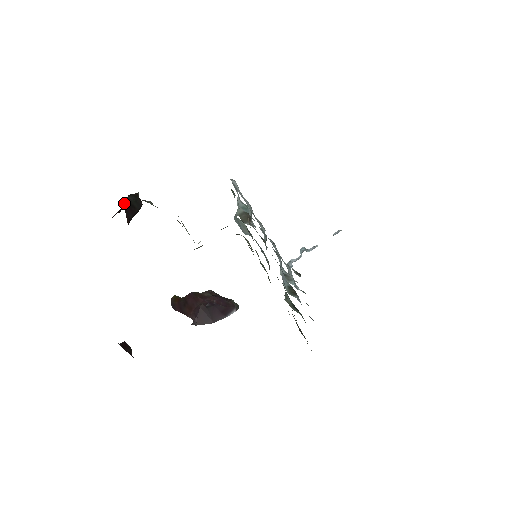
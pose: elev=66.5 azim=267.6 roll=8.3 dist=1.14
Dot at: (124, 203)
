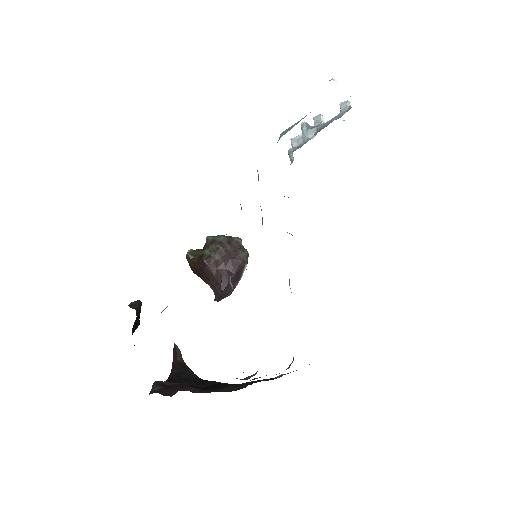
Dot at: occluded
